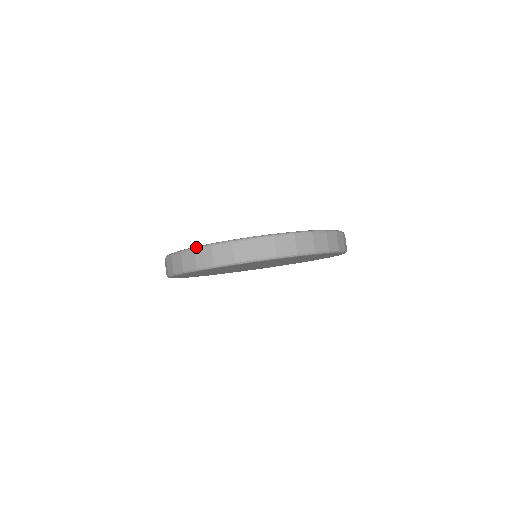
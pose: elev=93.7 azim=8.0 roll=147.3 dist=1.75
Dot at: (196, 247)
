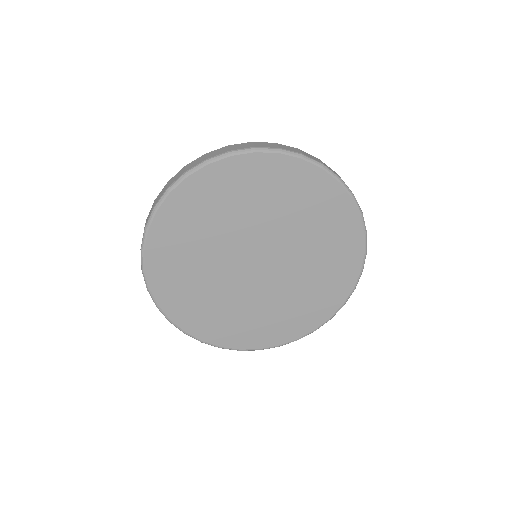
Dot at: (277, 143)
